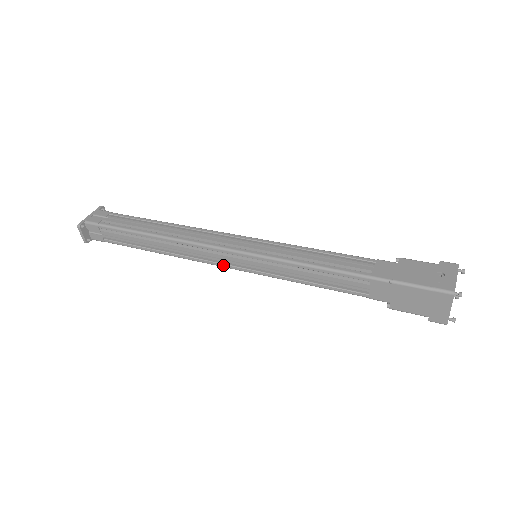
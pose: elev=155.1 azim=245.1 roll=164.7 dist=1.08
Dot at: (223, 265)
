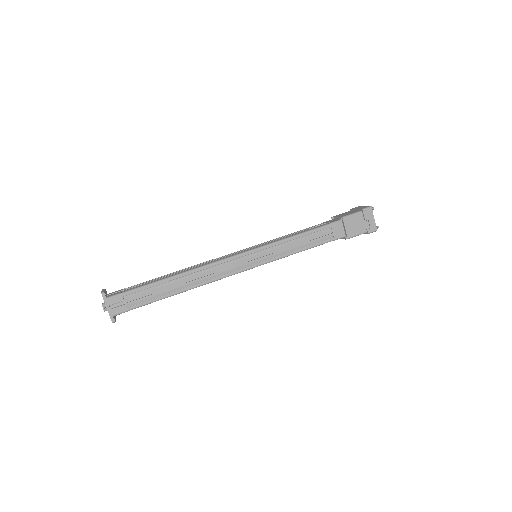
Dot at: occluded
